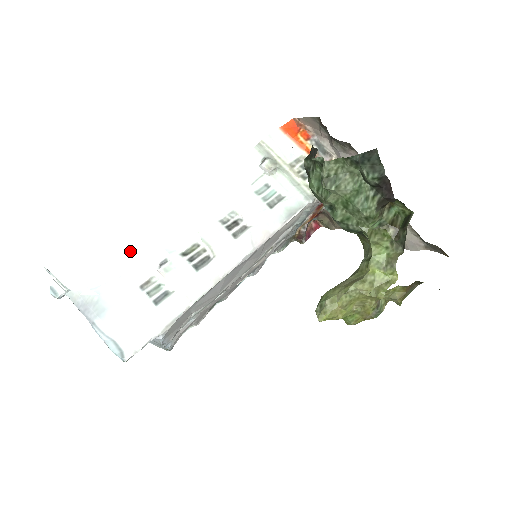
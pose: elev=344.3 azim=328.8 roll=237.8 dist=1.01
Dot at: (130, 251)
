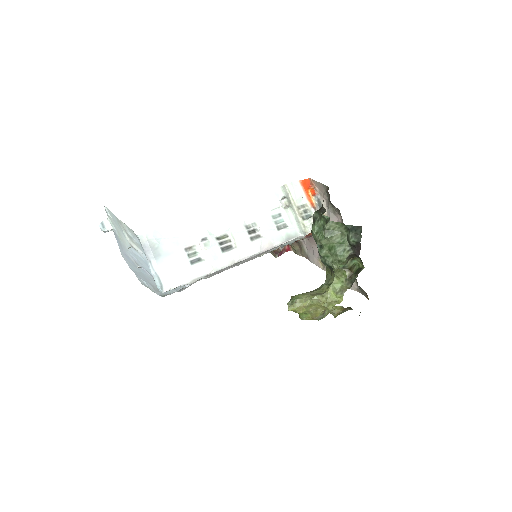
Dot at: (185, 223)
